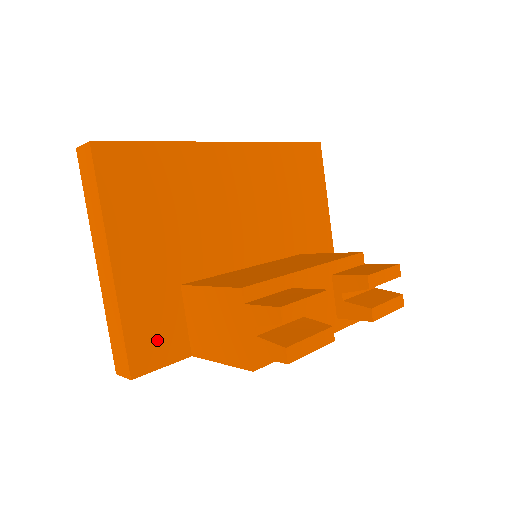
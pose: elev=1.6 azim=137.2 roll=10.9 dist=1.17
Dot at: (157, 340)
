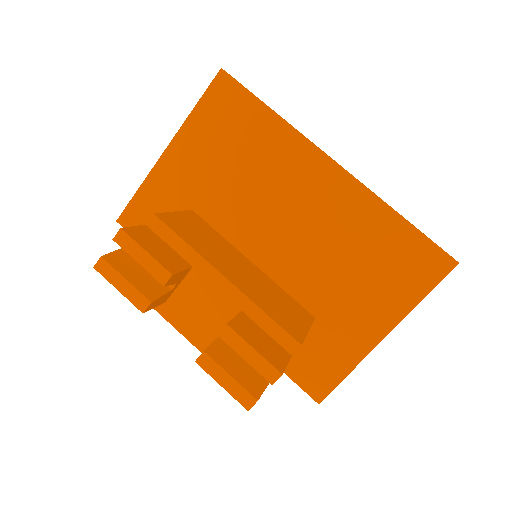
Dot at: occluded
